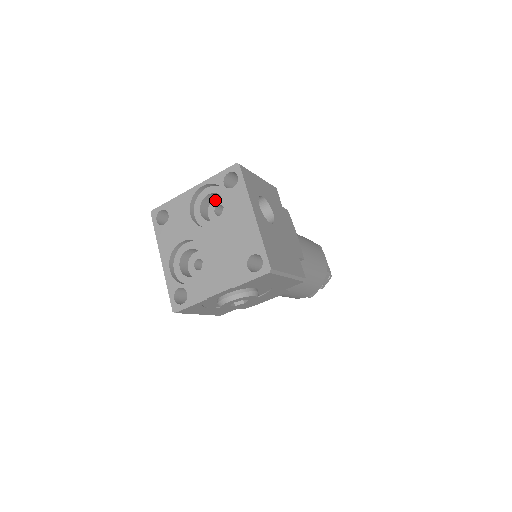
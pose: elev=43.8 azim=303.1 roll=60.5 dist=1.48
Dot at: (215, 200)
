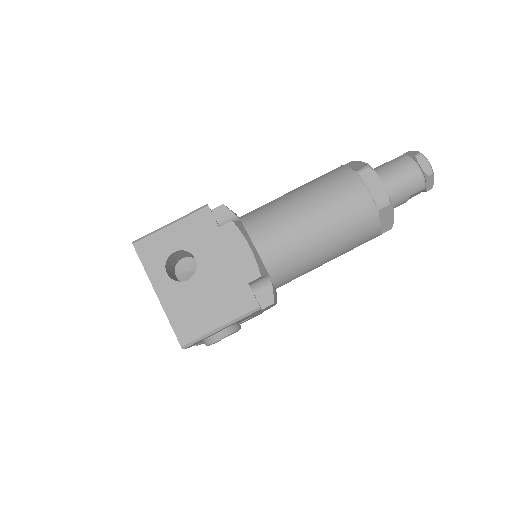
Dot at: occluded
